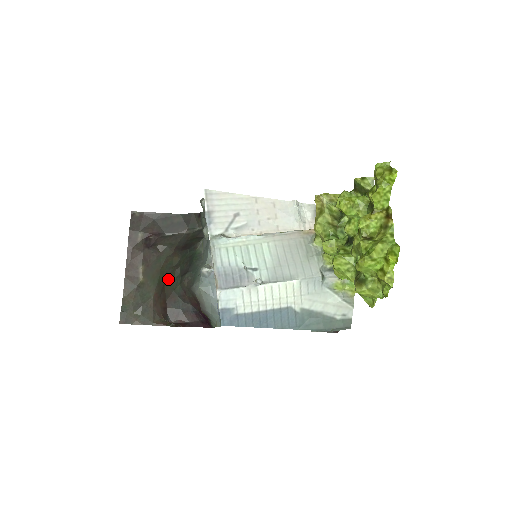
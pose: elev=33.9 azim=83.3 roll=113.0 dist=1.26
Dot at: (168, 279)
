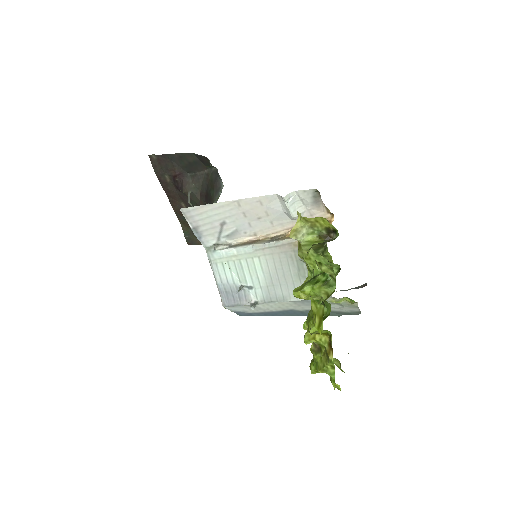
Dot at: occluded
